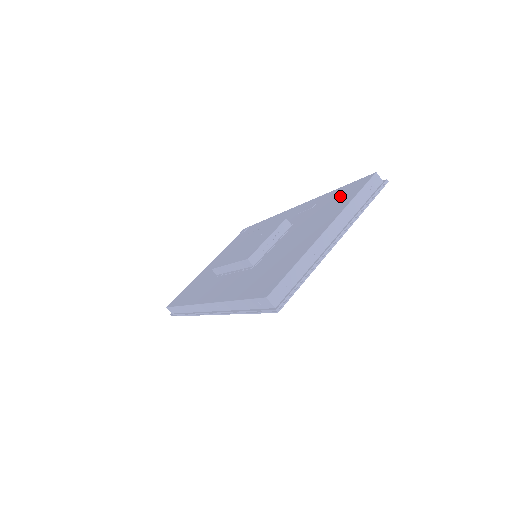
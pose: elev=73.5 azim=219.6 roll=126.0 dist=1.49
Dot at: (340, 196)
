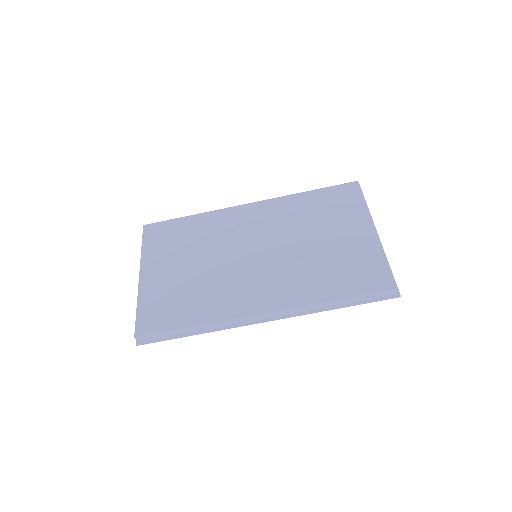
Dot at: (337, 199)
